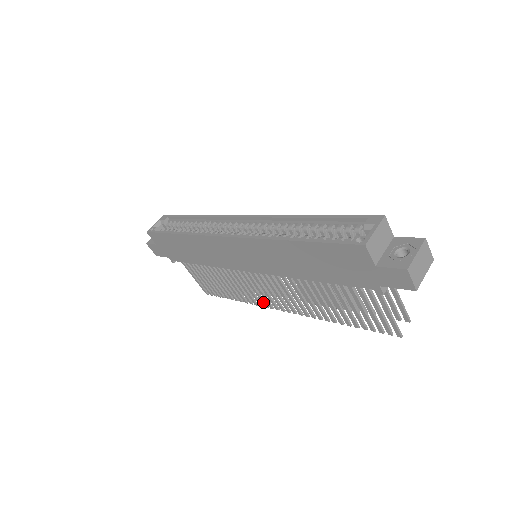
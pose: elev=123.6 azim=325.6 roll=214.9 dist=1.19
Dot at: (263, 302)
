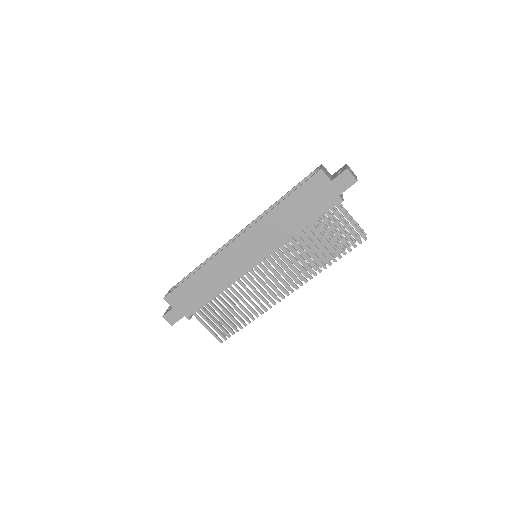
Dot at: (271, 300)
